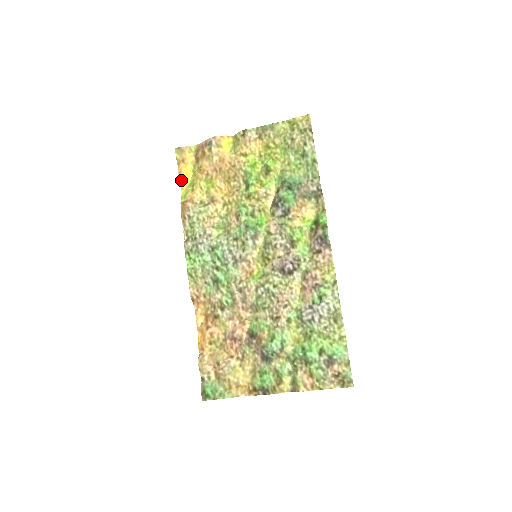
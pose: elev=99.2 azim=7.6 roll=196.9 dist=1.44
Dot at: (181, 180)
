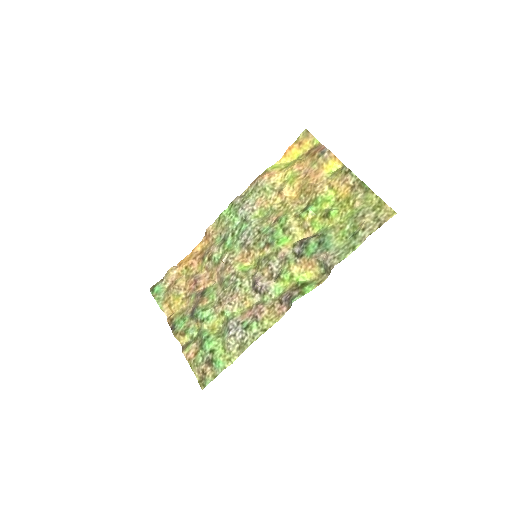
Dot at: (285, 154)
